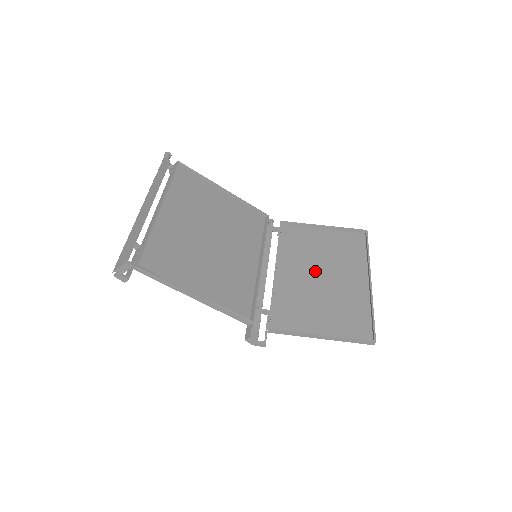
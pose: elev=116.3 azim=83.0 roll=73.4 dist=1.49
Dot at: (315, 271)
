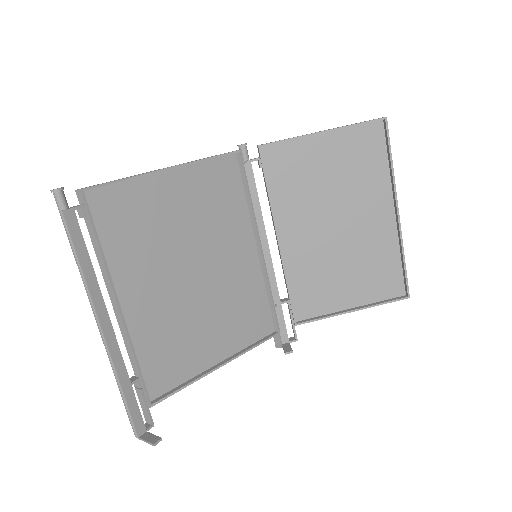
Dot at: (327, 220)
